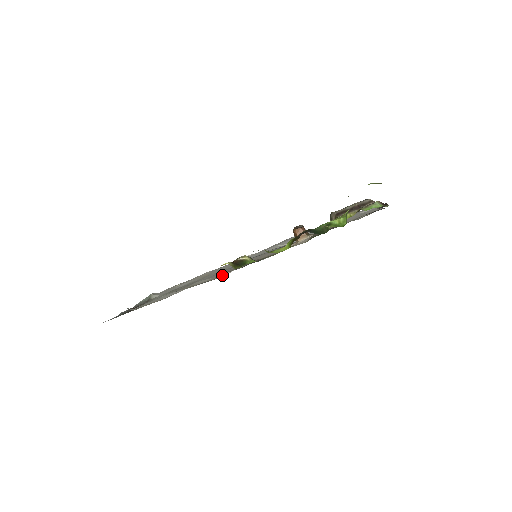
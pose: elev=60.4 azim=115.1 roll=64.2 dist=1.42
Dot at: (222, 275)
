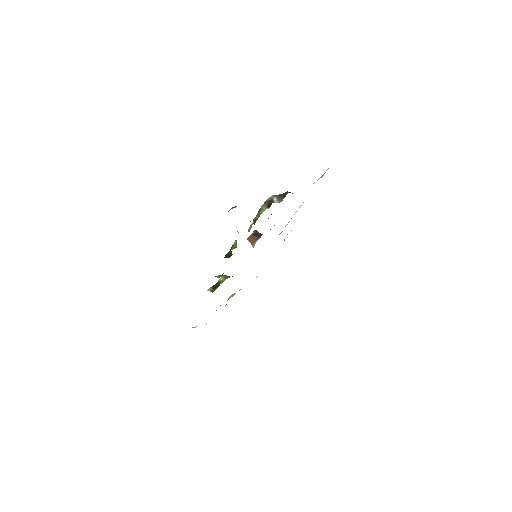
Dot at: occluded
